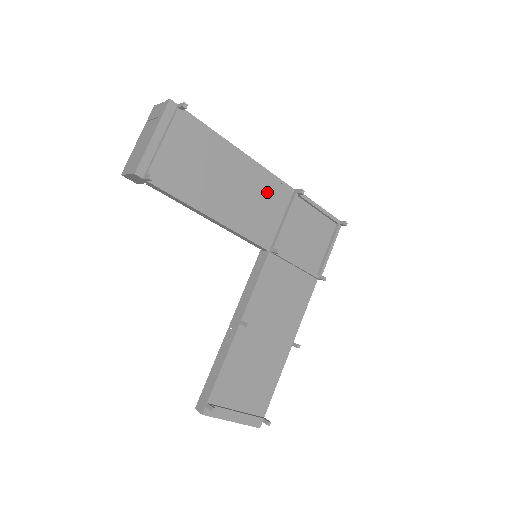
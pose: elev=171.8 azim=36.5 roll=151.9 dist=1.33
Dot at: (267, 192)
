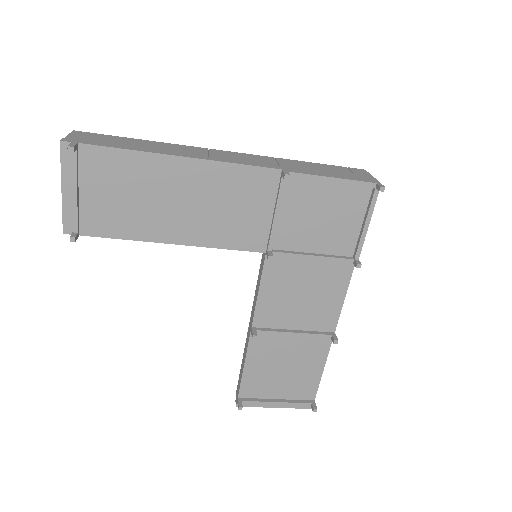
Dot at: (238, 189)
